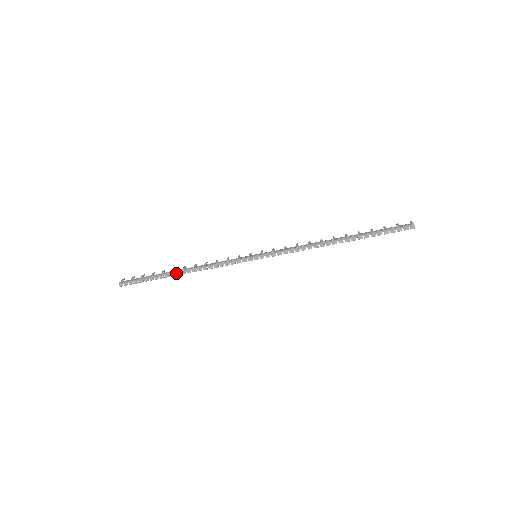
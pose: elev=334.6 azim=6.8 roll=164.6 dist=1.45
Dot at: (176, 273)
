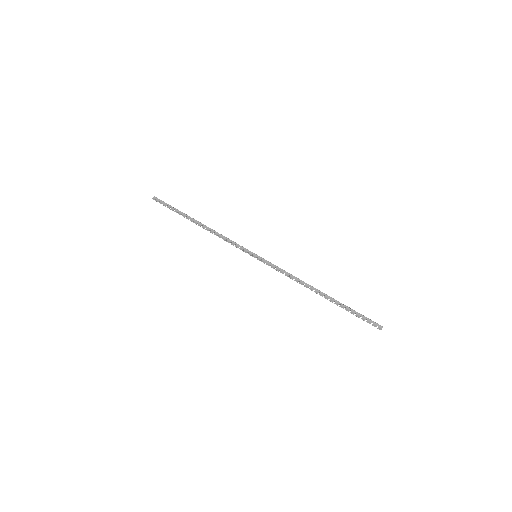
Dot at: (195, 221)
